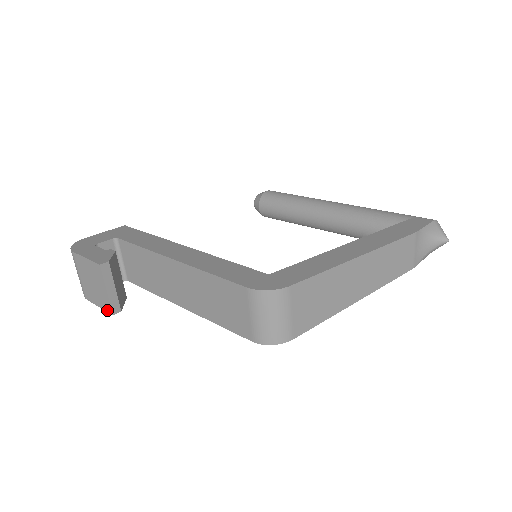
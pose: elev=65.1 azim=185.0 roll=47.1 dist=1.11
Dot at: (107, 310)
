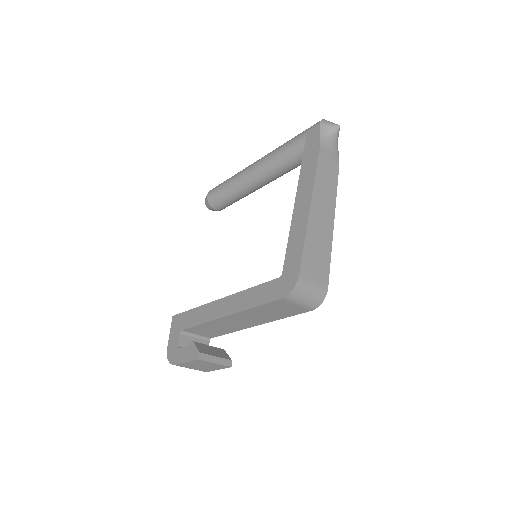
Dot at: occluded
